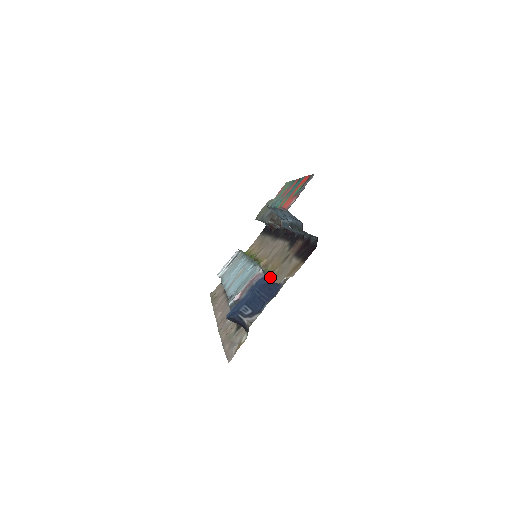
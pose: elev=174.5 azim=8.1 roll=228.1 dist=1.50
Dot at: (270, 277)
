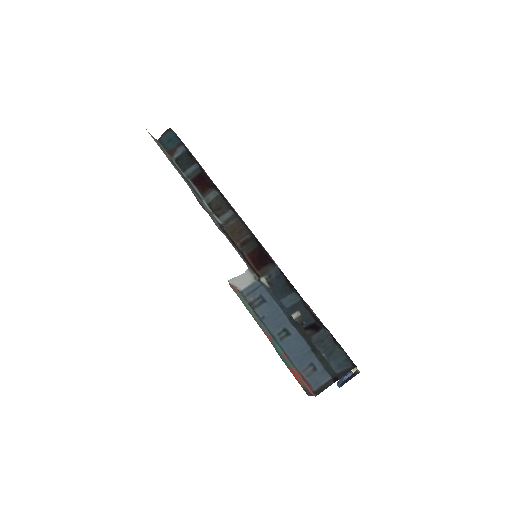
Dot at: occluded
